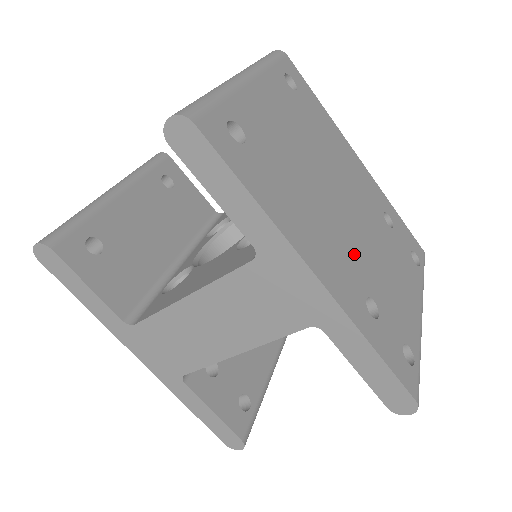
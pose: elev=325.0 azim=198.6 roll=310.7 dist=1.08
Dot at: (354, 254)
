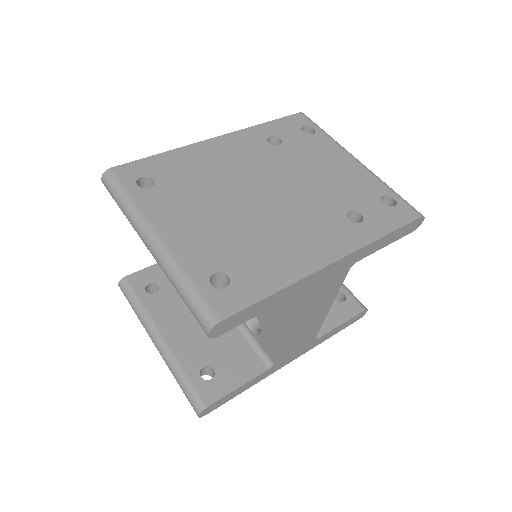
Dot at: (312, 209)
